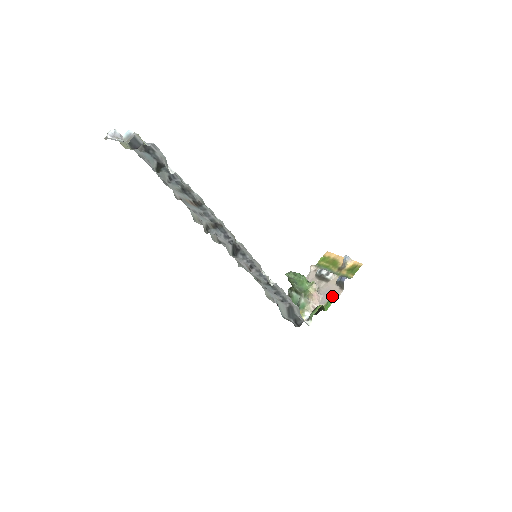
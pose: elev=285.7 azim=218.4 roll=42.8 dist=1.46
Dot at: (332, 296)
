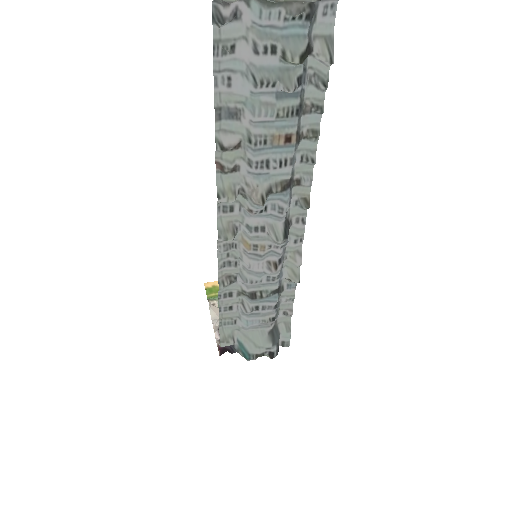
Dot at: occluded
